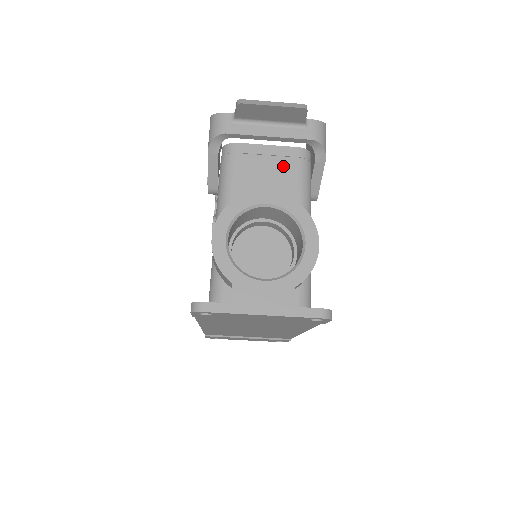
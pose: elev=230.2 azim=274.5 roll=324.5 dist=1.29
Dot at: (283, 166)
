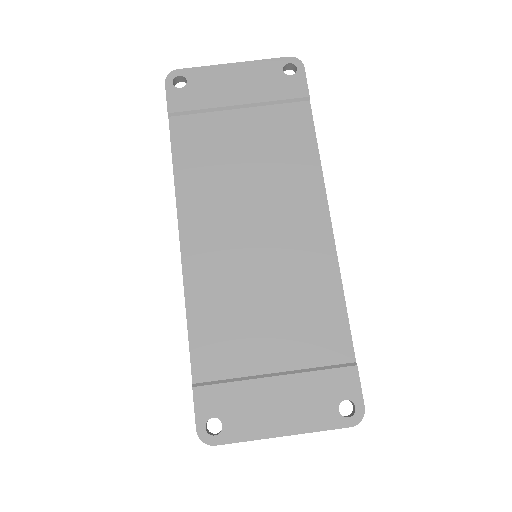
Dot at: occluded
